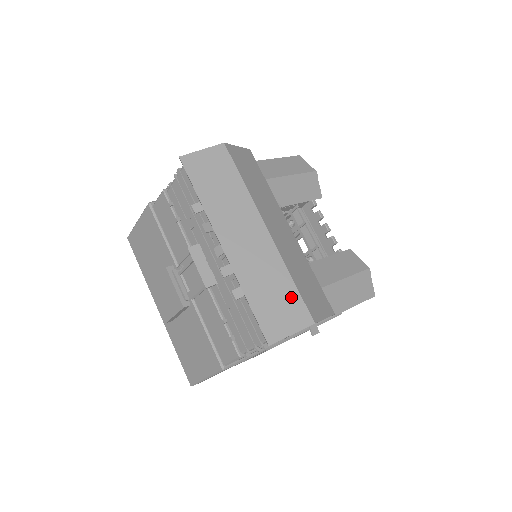
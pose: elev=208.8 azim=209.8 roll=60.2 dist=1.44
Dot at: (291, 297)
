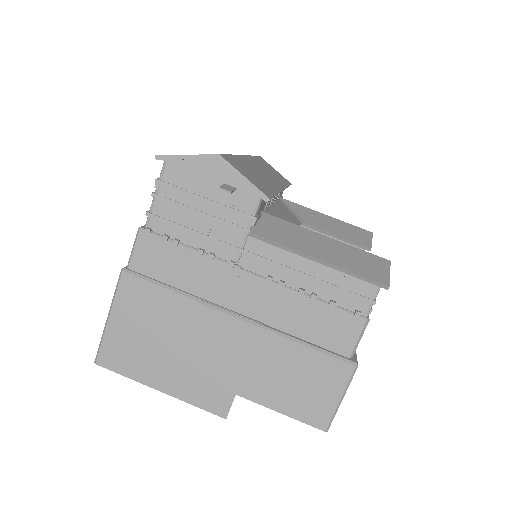
Dot at: occluded
